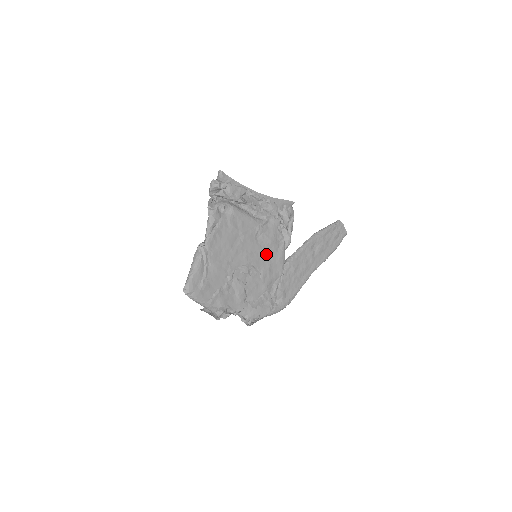
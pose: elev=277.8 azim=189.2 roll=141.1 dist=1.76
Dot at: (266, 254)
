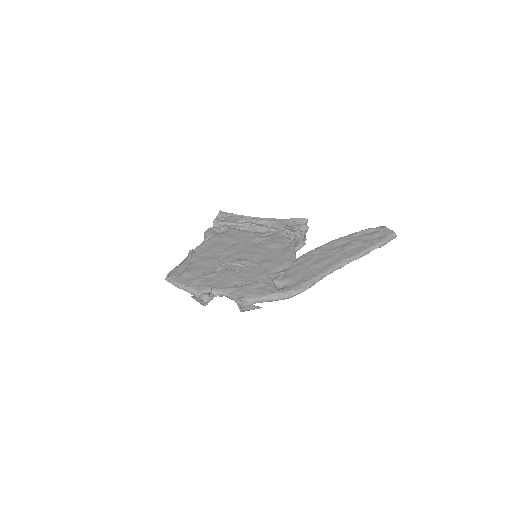
Dot at: (267, 252)
